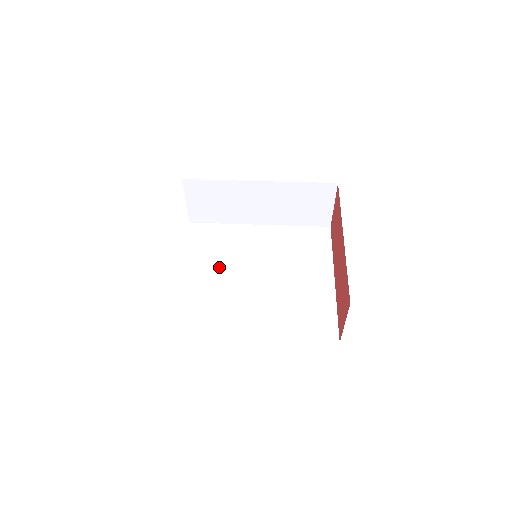
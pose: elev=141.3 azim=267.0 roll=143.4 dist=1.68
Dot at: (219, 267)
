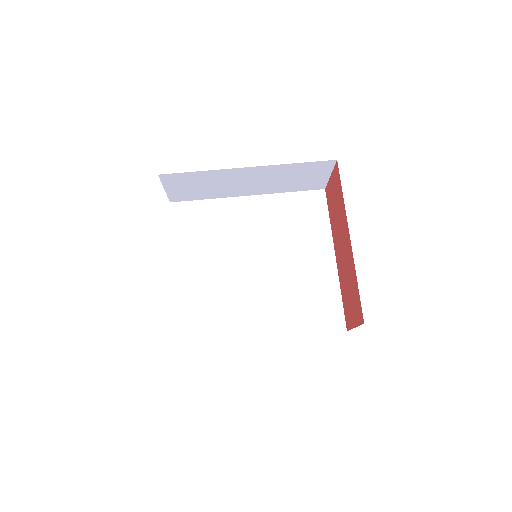
Dot at: (214, 259)
